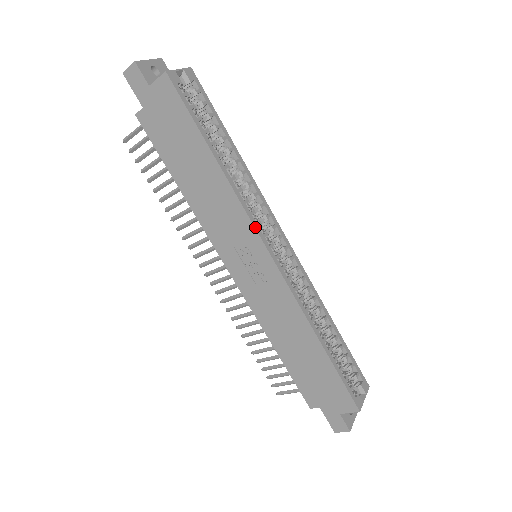
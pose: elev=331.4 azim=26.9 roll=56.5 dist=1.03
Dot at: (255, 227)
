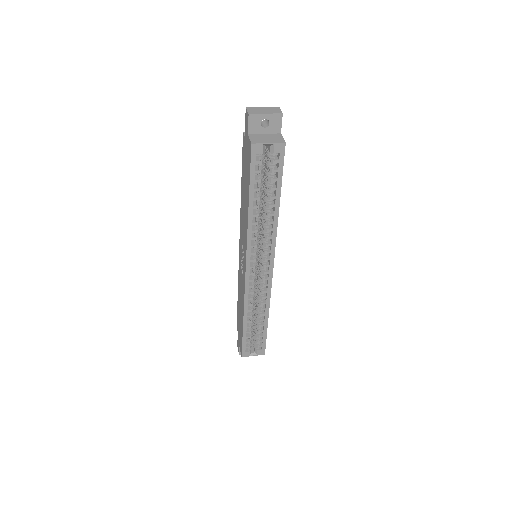
Dot at: (247, 254)
